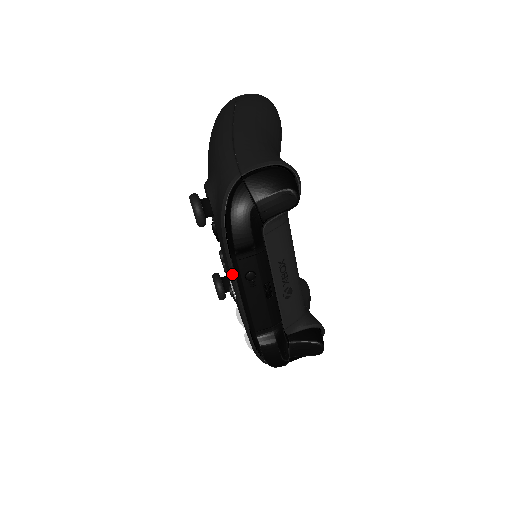
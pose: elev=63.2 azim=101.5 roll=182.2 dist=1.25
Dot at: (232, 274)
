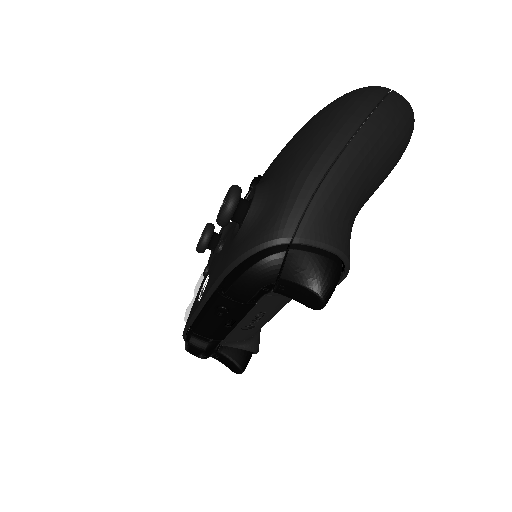
Dot at: (208, 296)
